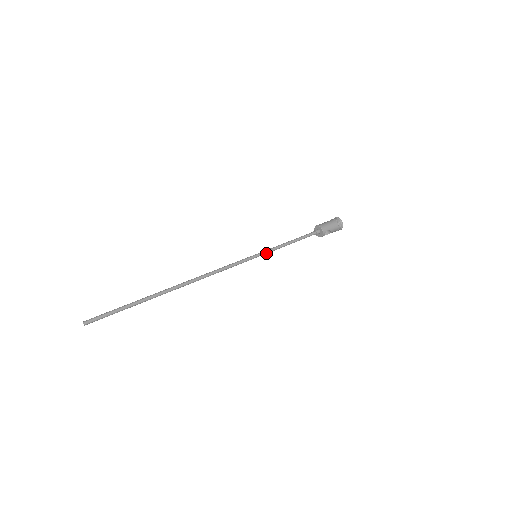
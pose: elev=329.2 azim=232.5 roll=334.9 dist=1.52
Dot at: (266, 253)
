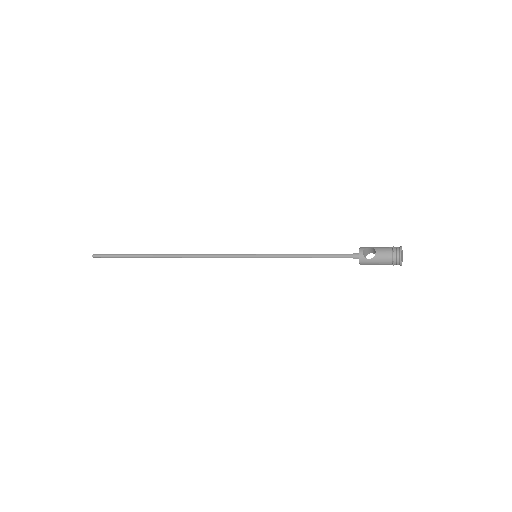
Dot at: (269, 255)
